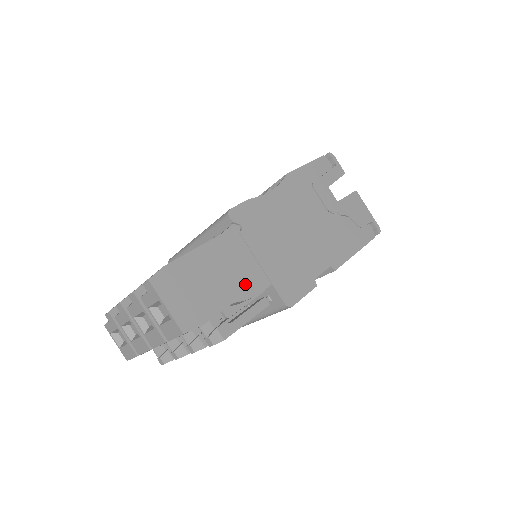
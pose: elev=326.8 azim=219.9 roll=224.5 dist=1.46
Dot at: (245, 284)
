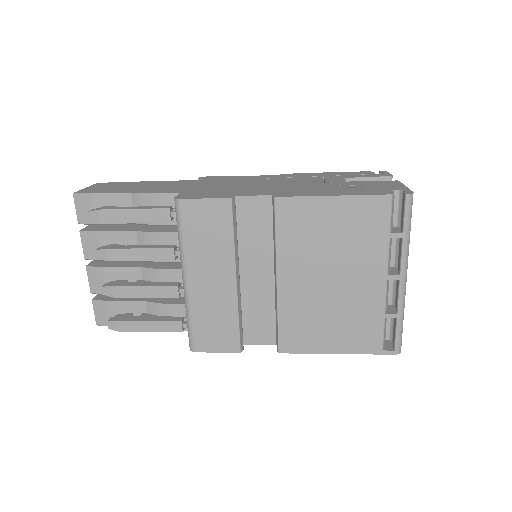
Dot at: (157, 190)
